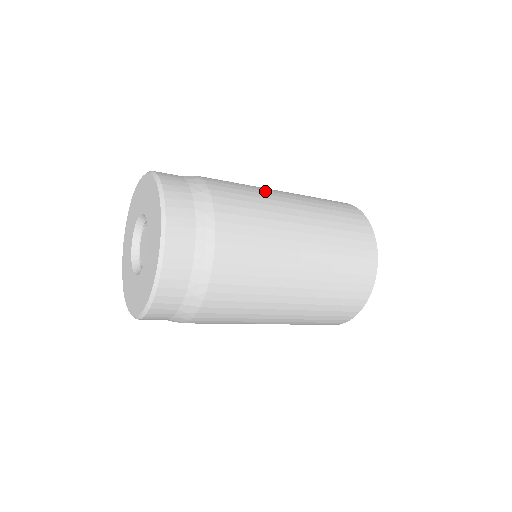
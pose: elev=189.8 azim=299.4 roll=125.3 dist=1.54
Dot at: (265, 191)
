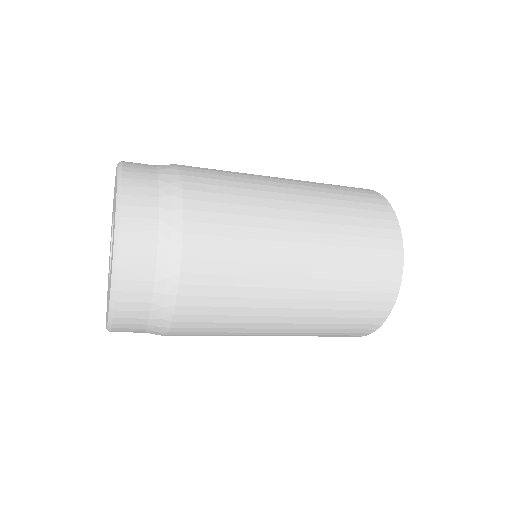
Dot at: occluded
